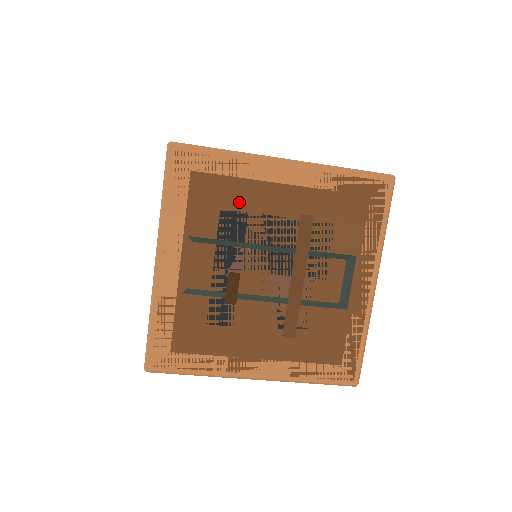
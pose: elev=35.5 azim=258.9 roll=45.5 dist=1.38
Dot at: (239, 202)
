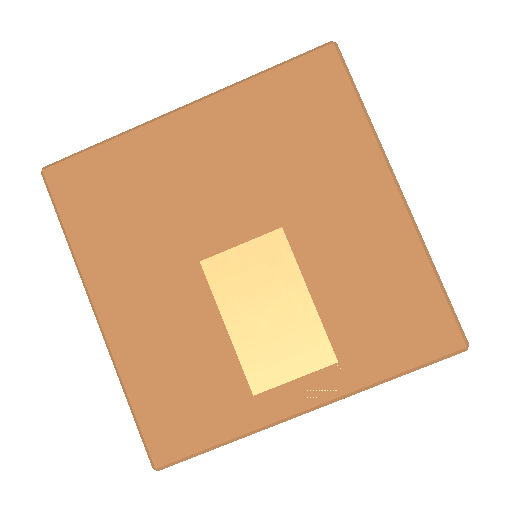
Dot at: occluded
